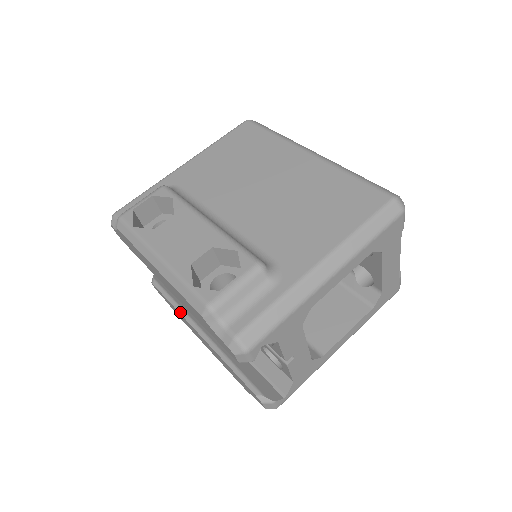
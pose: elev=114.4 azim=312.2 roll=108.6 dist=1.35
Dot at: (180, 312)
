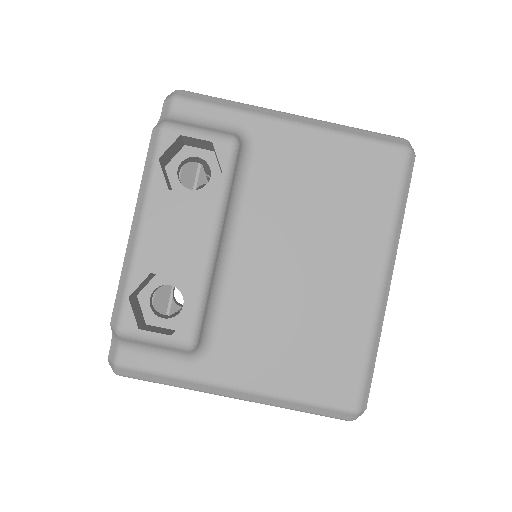
Dot at: occluded
